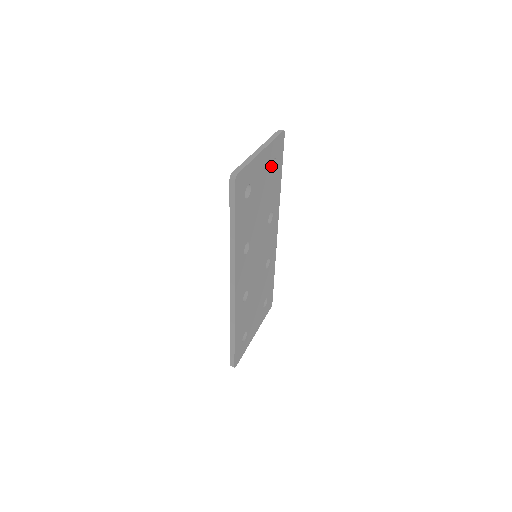
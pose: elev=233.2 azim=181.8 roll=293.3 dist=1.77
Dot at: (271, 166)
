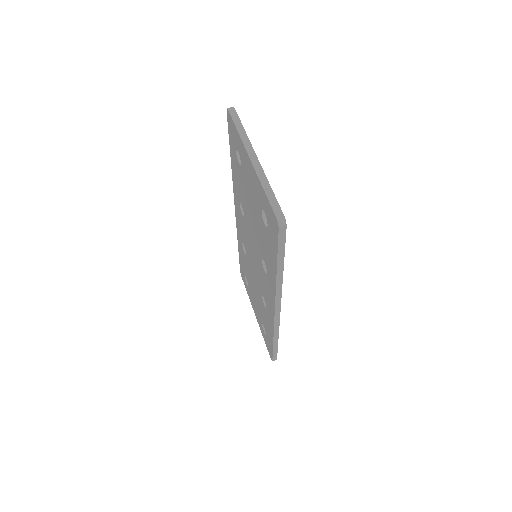
Dot at: (238, 157)
